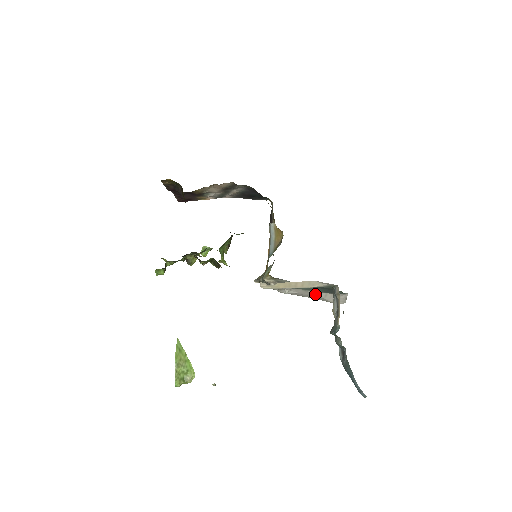
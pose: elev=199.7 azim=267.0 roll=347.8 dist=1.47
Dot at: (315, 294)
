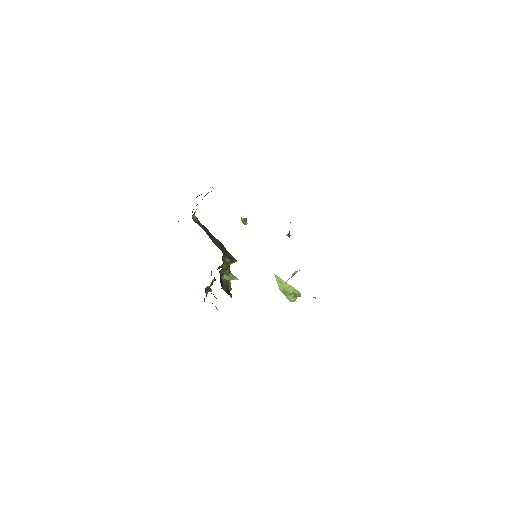
Dot at: occluded
